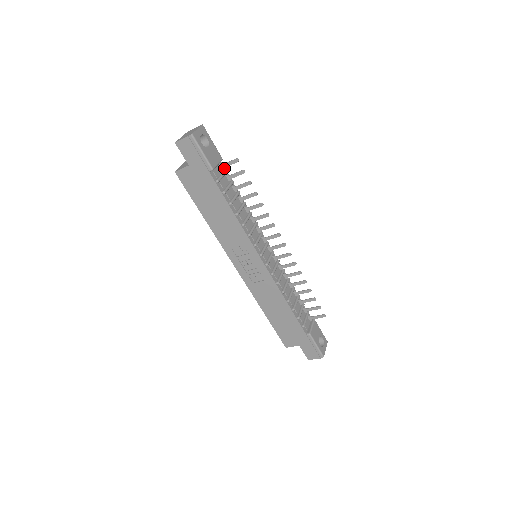
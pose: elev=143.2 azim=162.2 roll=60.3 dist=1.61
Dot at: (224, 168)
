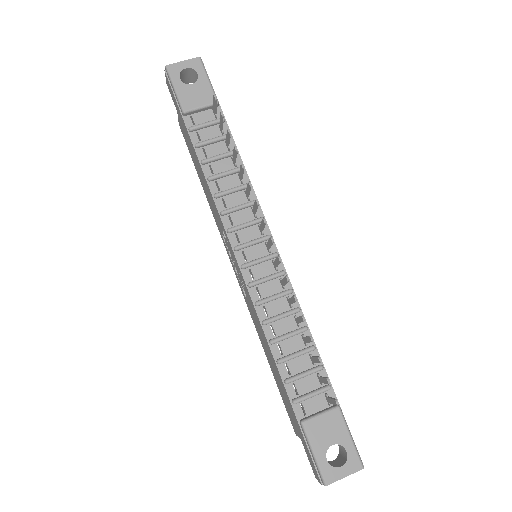
Dot at: (215, 114)
